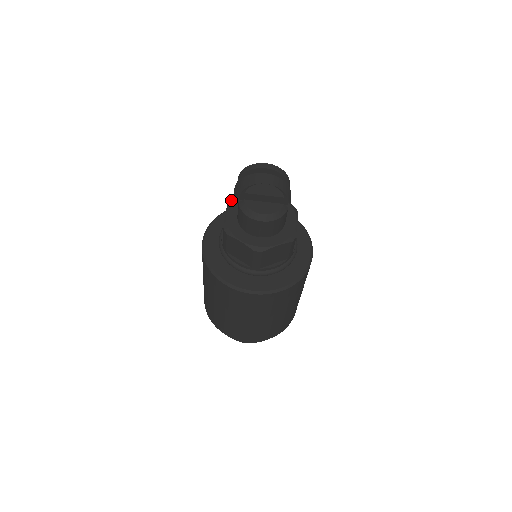
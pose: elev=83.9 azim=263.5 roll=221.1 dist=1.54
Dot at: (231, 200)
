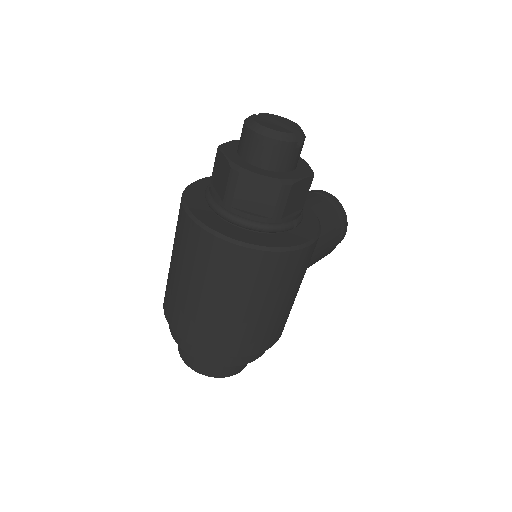
Dot at: occluded
